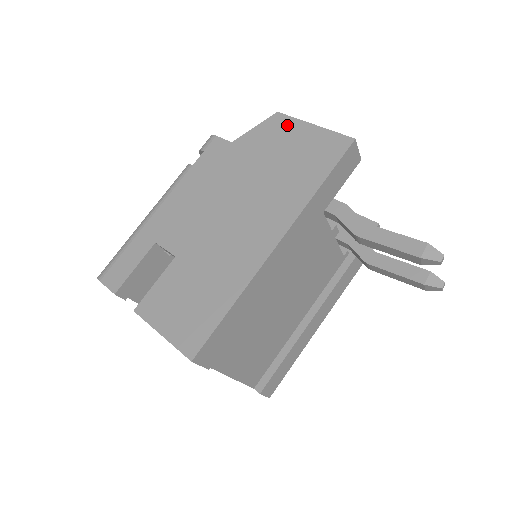
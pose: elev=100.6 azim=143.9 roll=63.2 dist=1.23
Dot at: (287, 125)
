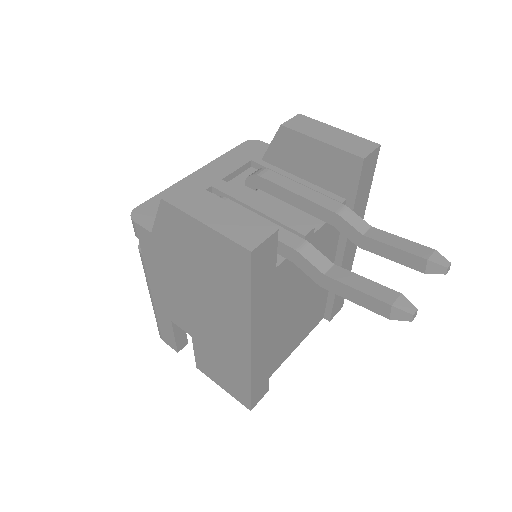
Dot at: (180, 220)
